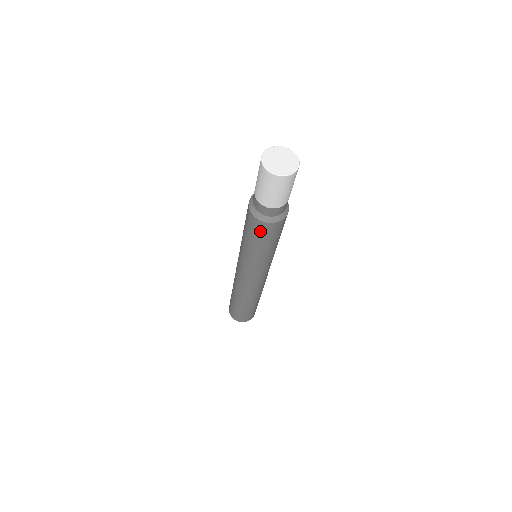
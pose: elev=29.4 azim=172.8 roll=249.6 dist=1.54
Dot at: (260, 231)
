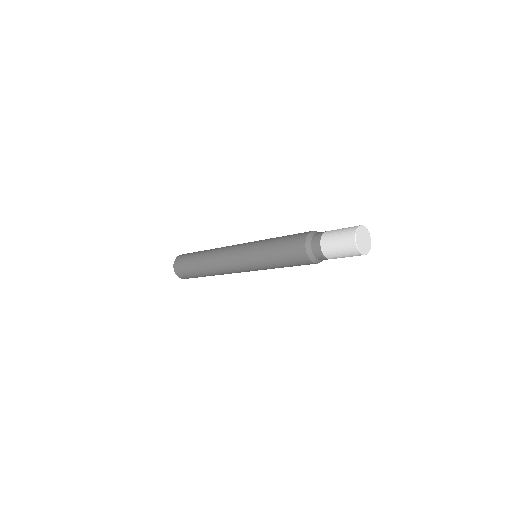
Dot at: (296, 257)
